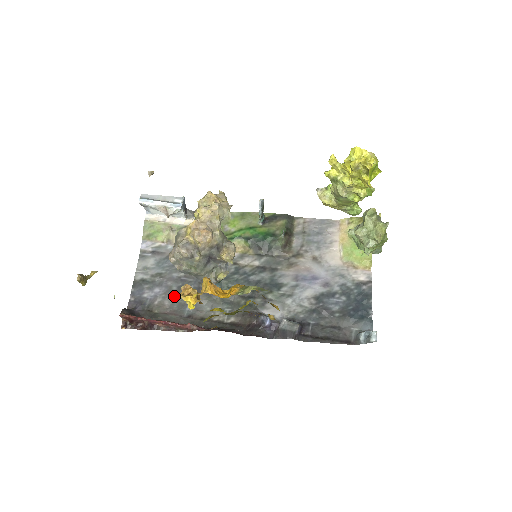
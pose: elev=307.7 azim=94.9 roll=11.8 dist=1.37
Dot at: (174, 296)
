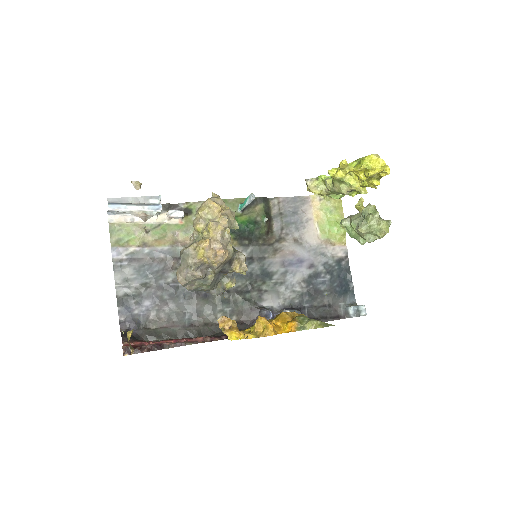
Dot at: (168, 306)
